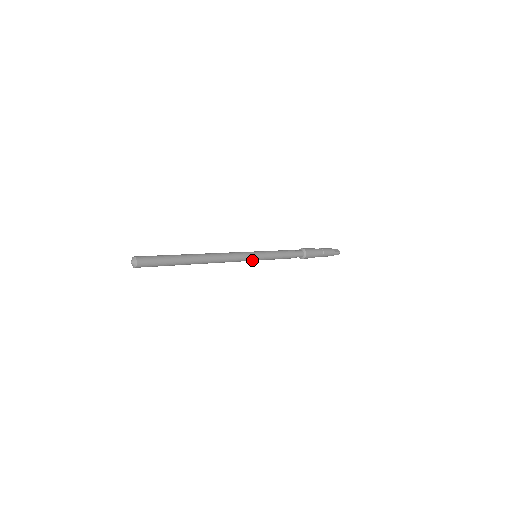
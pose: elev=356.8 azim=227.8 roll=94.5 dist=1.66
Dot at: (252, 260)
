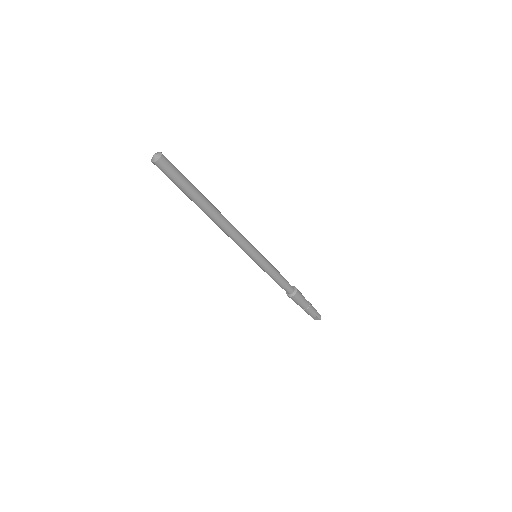
Dot at: (255, 253)
